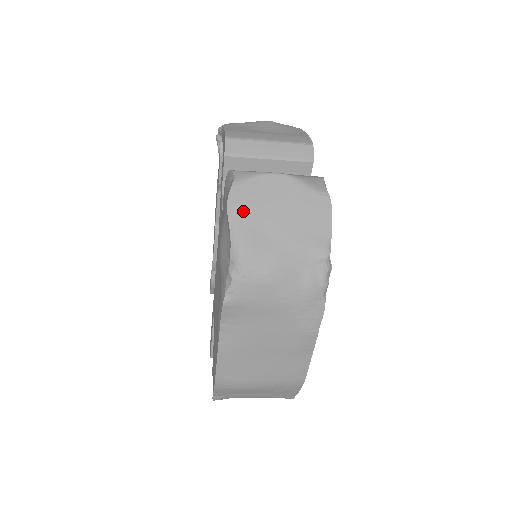
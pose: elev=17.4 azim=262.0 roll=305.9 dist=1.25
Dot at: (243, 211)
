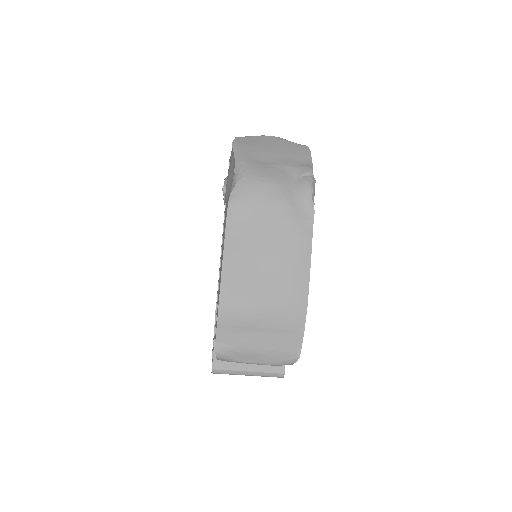
Dot at: (244, 147)
